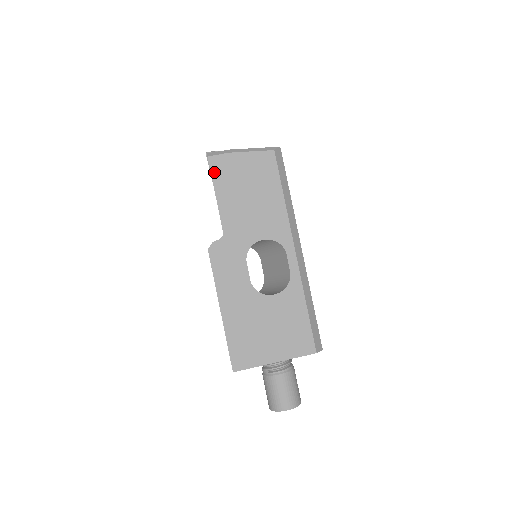
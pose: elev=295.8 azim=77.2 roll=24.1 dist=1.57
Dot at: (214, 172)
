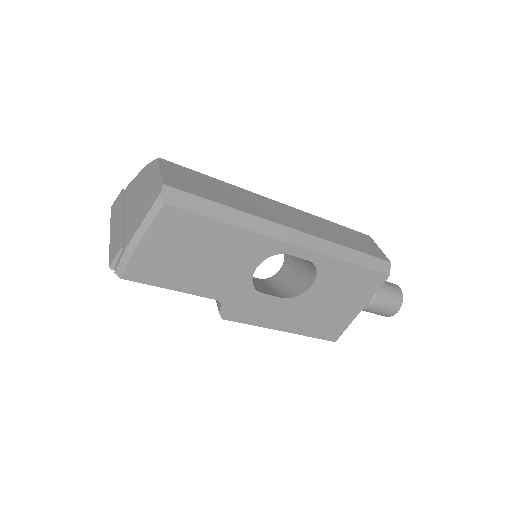
Dot at: (144, 280)
